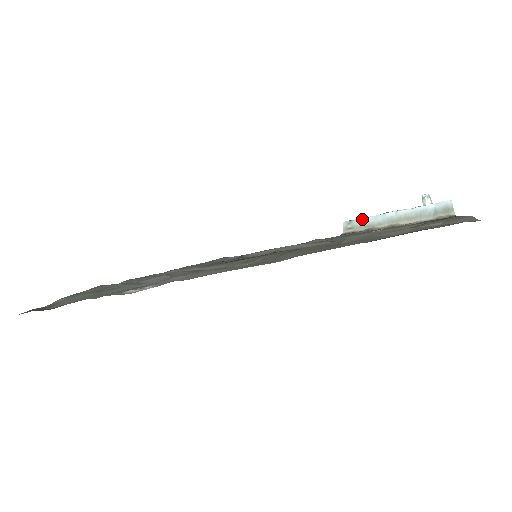
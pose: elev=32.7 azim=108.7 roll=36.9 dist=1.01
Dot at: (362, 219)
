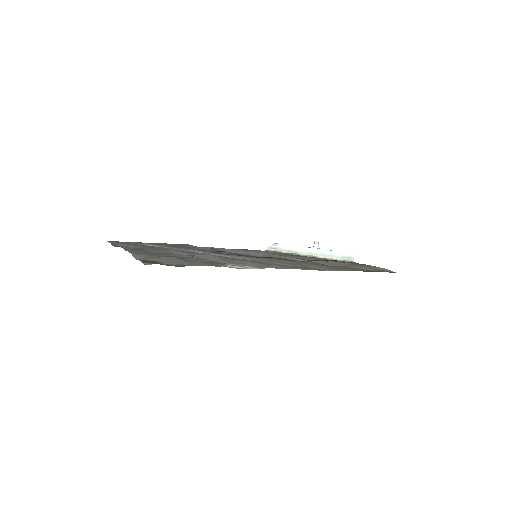
Dot at: (286, 245)
